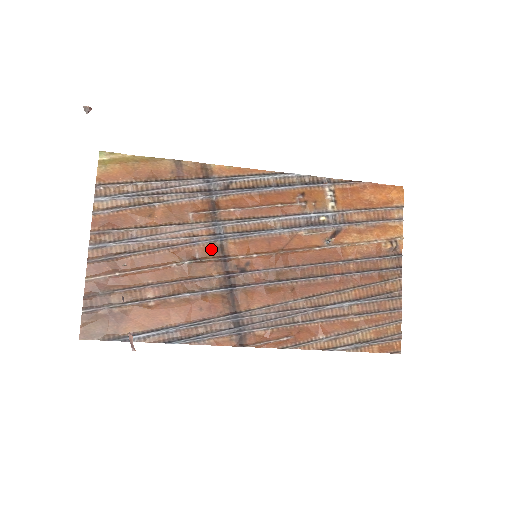
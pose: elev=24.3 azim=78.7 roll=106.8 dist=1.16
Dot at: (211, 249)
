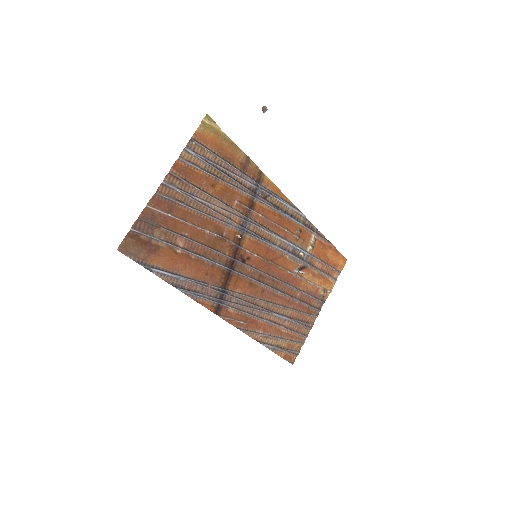
Dot at: (234, 234)
